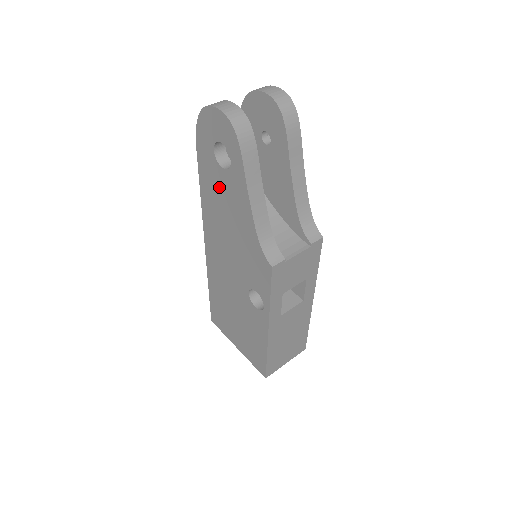
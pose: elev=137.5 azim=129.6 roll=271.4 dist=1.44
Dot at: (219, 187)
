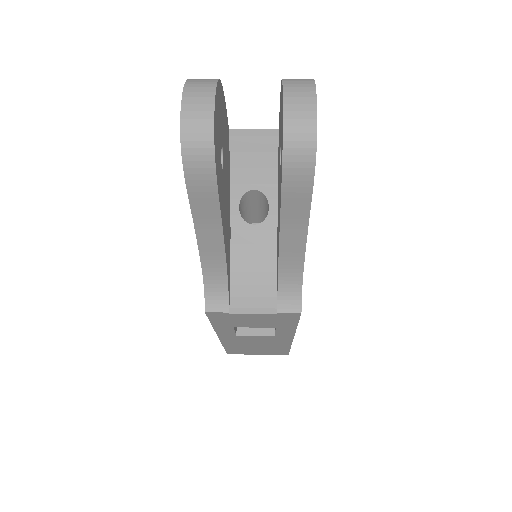
Dot at: occluded
